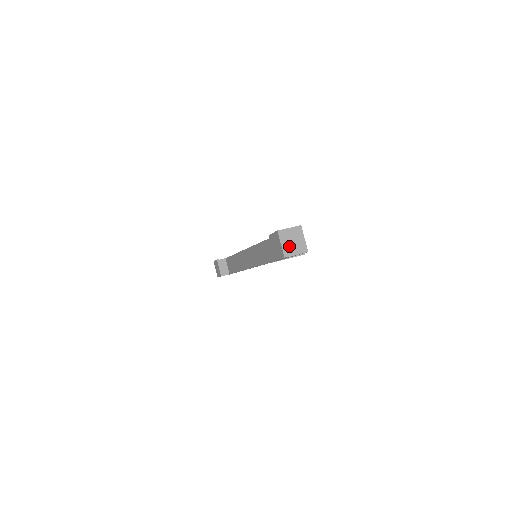
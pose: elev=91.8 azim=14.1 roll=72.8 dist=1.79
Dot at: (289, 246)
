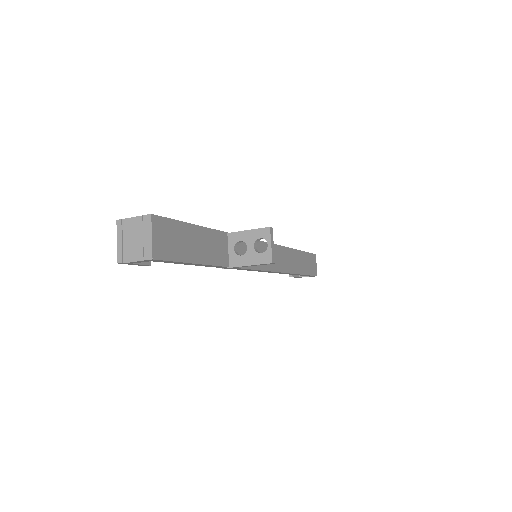
Dot at: (128, 246)
